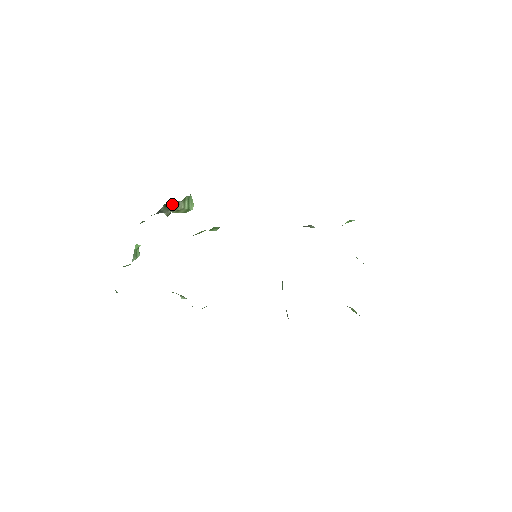
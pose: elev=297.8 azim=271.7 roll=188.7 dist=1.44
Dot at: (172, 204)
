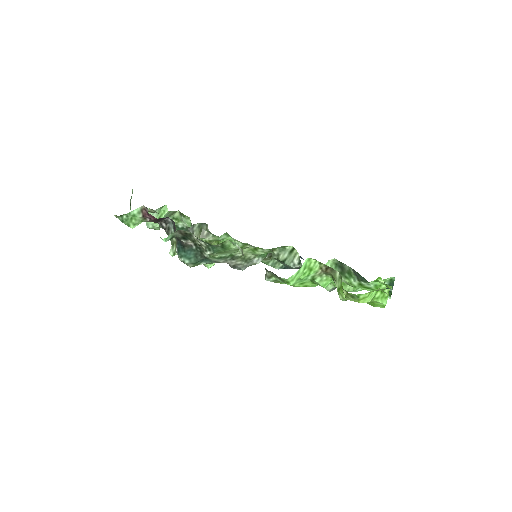
Dot at: (204, 233)
